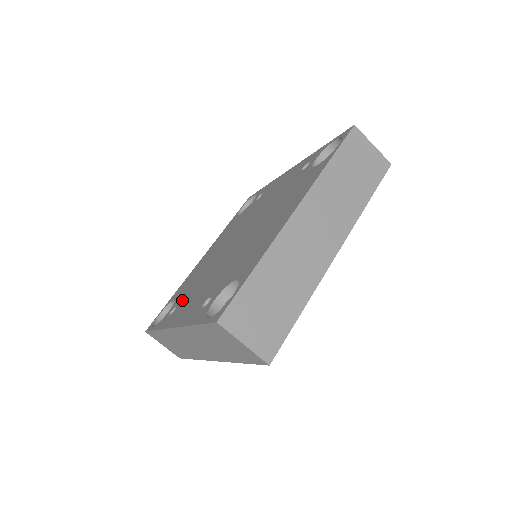
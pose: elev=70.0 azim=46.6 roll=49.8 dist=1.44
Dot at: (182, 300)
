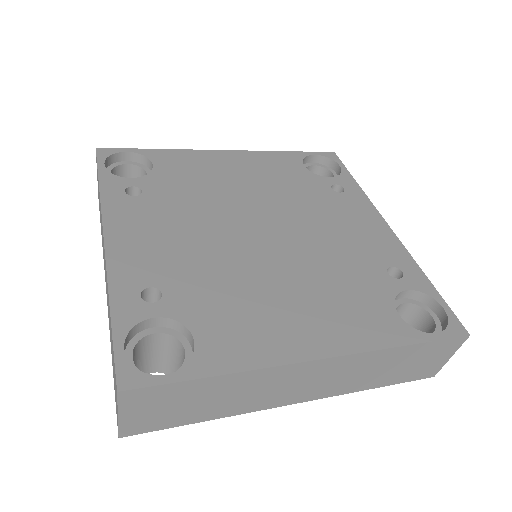
Dot at: (153, 197)
